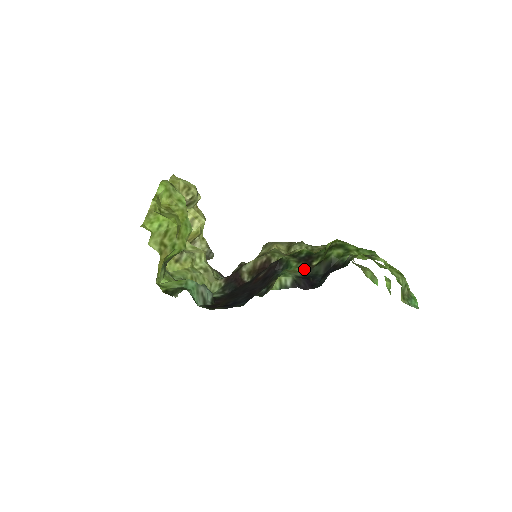
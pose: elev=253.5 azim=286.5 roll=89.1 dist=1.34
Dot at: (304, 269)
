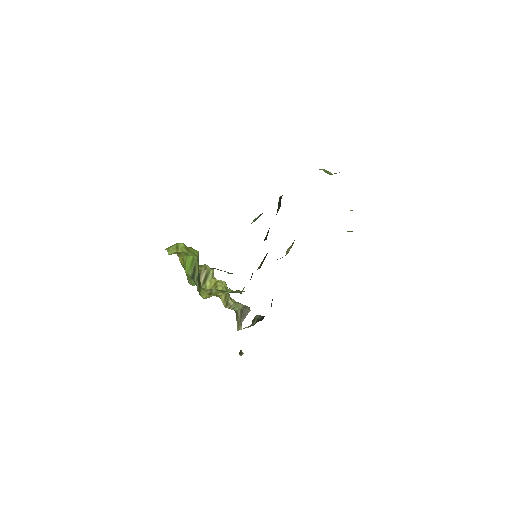
Dot at: occluded
